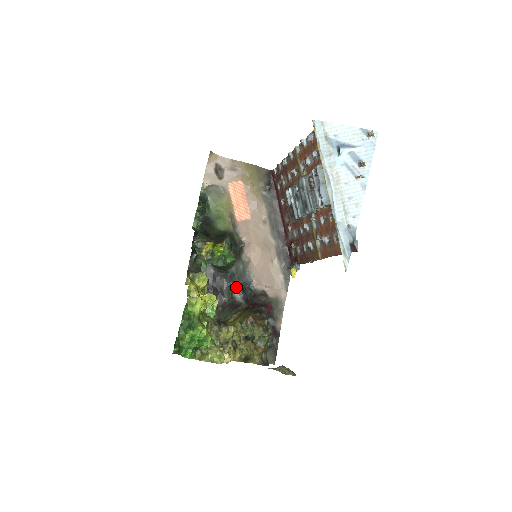
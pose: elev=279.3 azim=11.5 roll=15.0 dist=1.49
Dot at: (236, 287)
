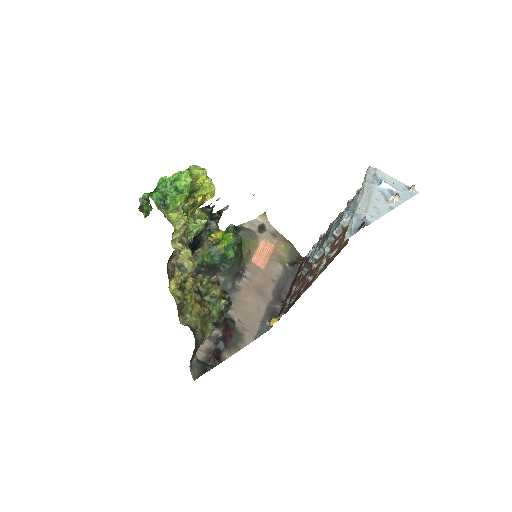
Dot at: occluded
